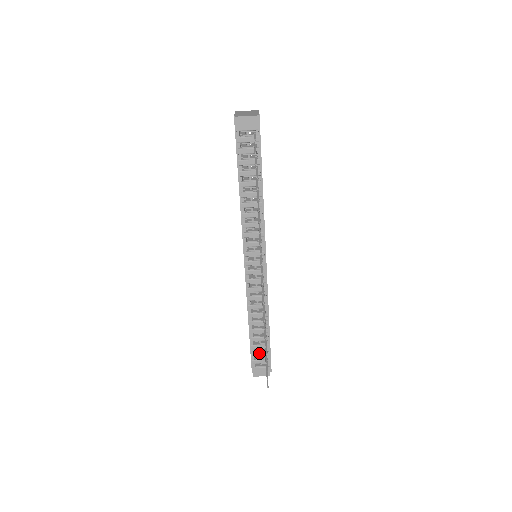
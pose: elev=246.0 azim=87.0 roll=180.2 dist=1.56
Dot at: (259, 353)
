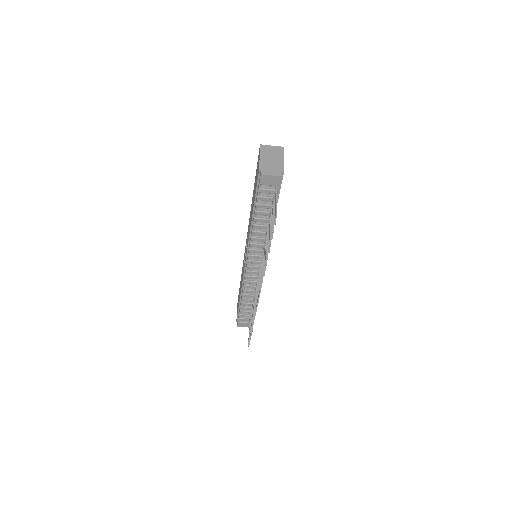
Dot at: (245, 315)
